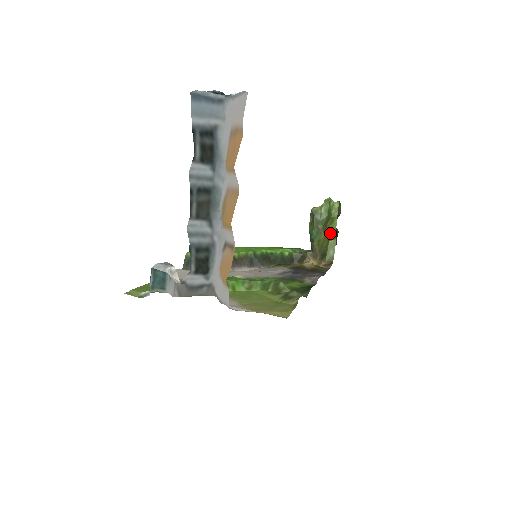
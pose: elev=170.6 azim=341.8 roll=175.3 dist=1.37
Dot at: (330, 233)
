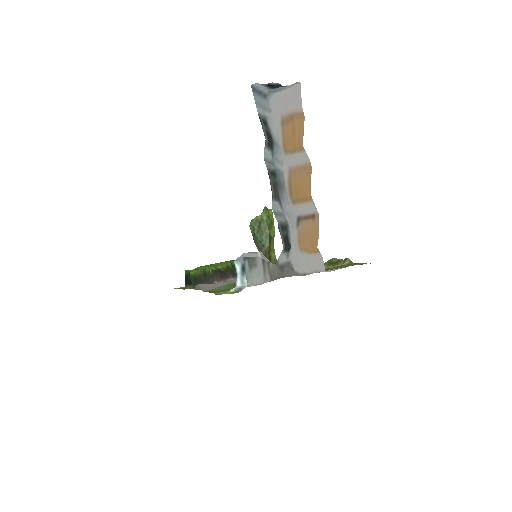
Dot at: (271, 237)
